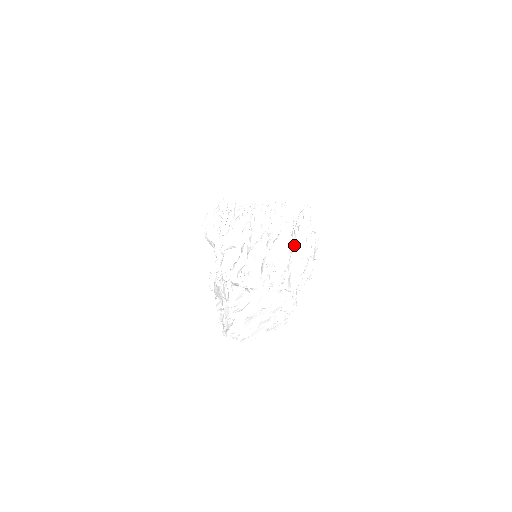
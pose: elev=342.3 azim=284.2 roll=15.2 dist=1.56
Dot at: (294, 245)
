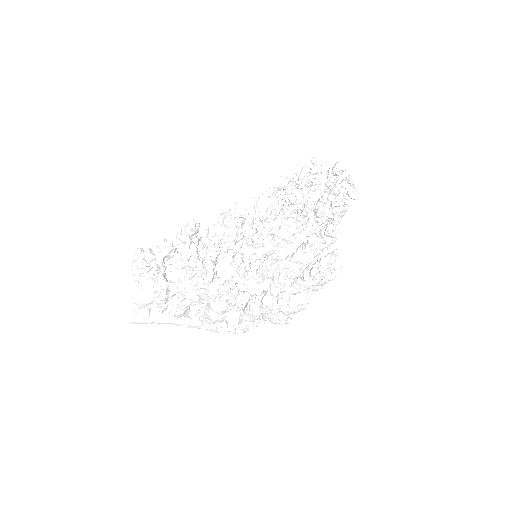
Dot at: (244, 309)
